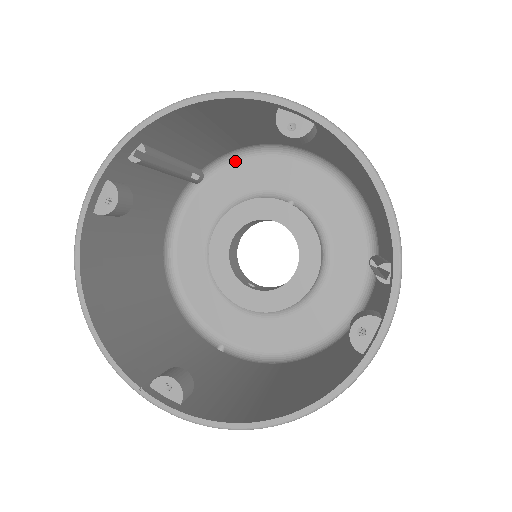
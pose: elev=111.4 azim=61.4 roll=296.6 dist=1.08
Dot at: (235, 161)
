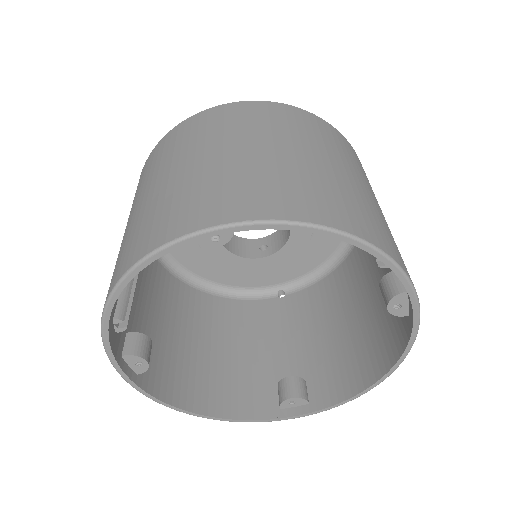
Dot at: occluded
